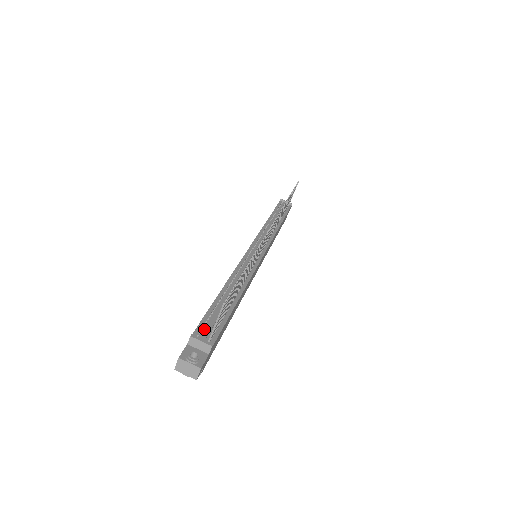
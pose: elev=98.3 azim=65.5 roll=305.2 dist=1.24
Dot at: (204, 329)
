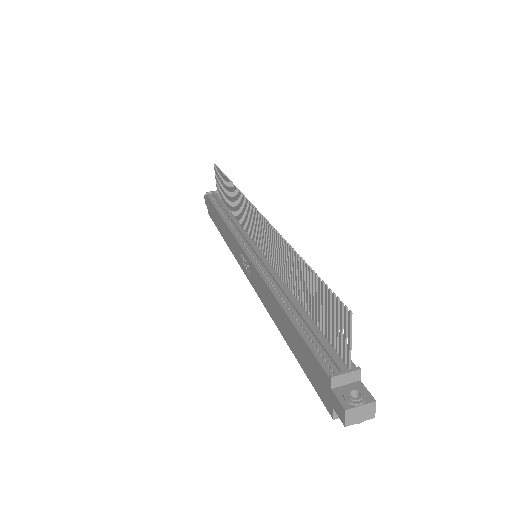
Dot at: (327, 359)
